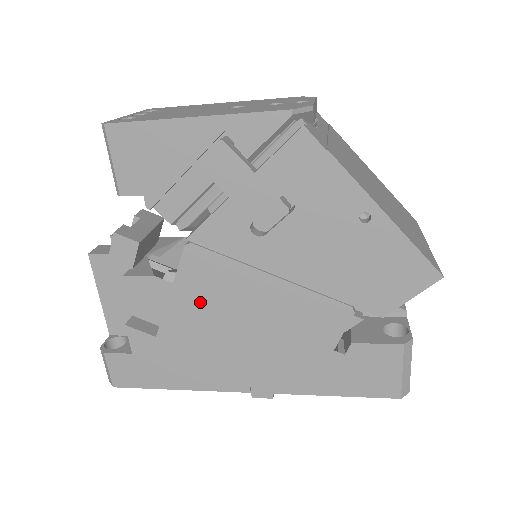
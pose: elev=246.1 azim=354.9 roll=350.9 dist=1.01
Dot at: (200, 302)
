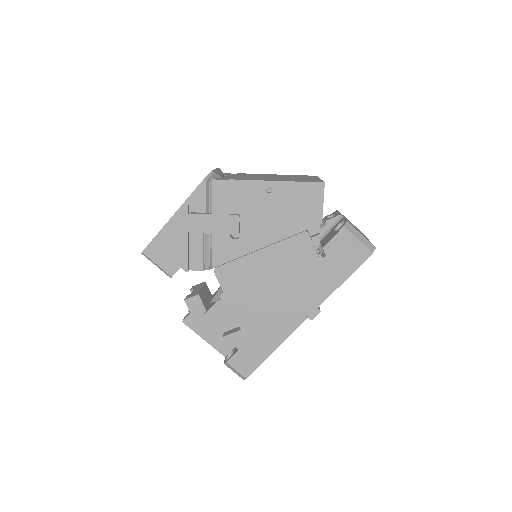
Dot at: (243, 292)
